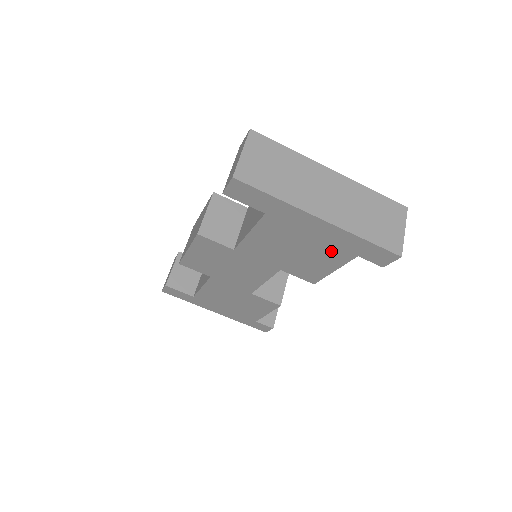
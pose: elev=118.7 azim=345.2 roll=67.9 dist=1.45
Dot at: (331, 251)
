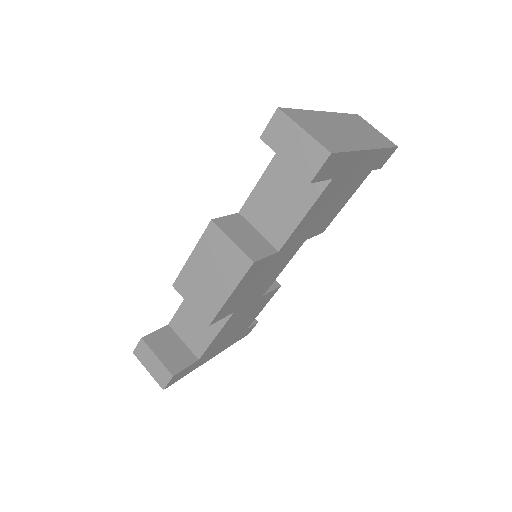
Dot at: (357, 181)
